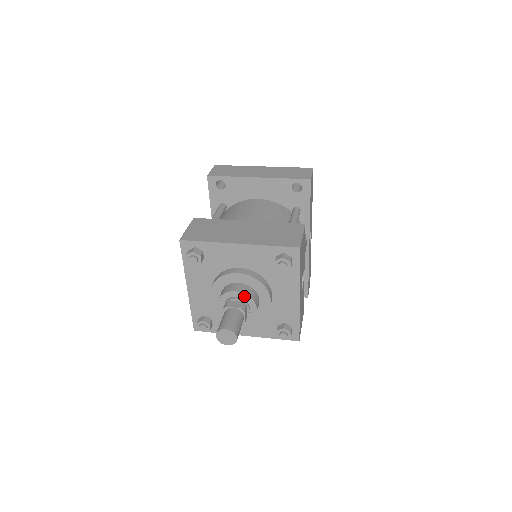
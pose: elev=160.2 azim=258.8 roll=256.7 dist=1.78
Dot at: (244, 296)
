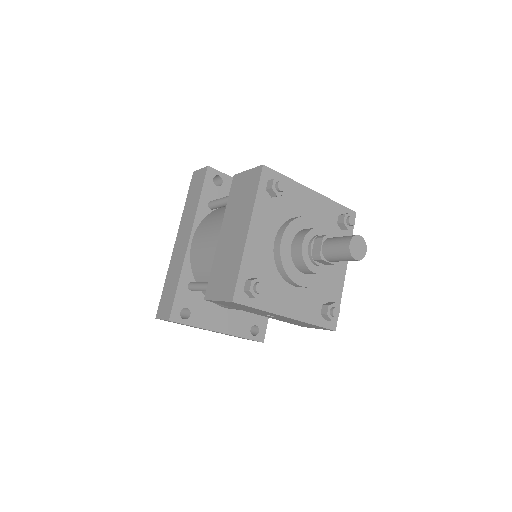
Dot at: occluded
